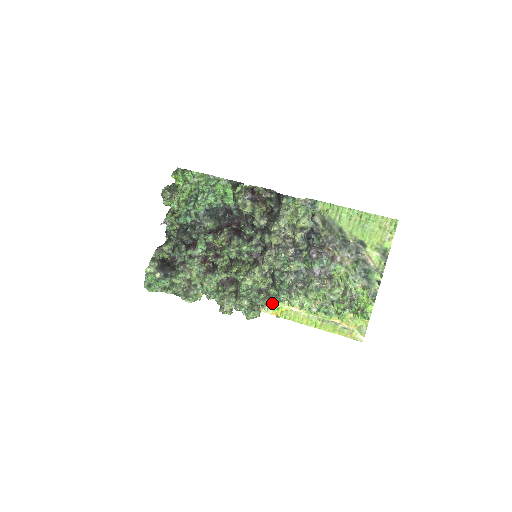
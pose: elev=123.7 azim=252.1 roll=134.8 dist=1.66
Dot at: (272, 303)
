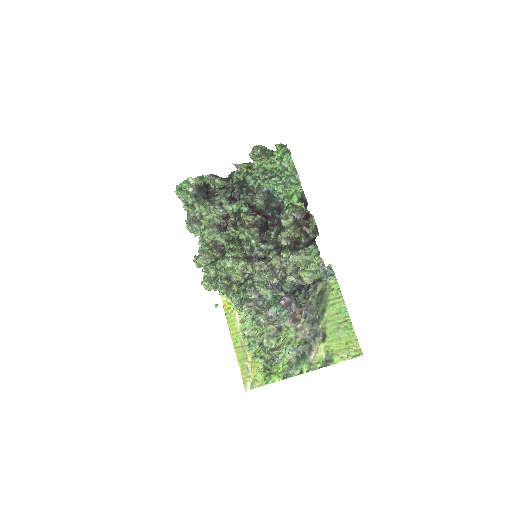
Dot at: occluded
